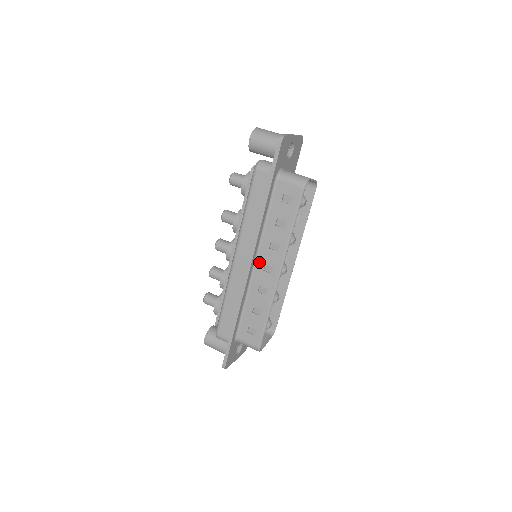
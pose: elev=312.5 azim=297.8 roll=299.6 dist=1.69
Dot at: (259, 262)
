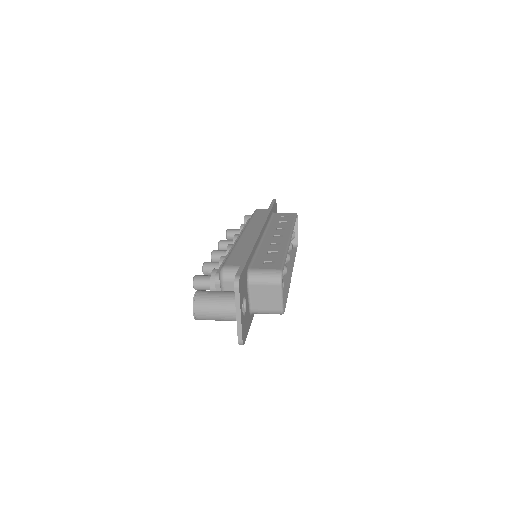
Dot at: (268, 235)
